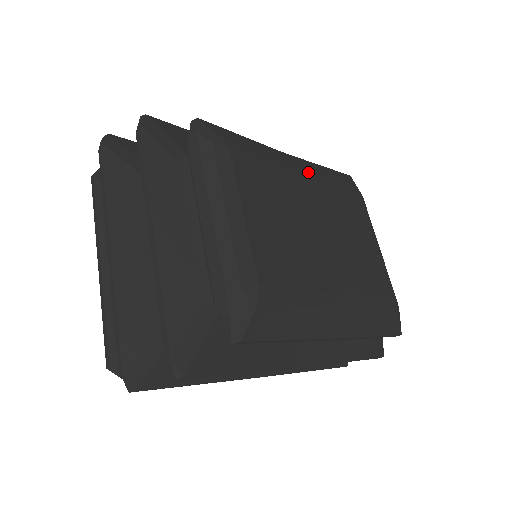
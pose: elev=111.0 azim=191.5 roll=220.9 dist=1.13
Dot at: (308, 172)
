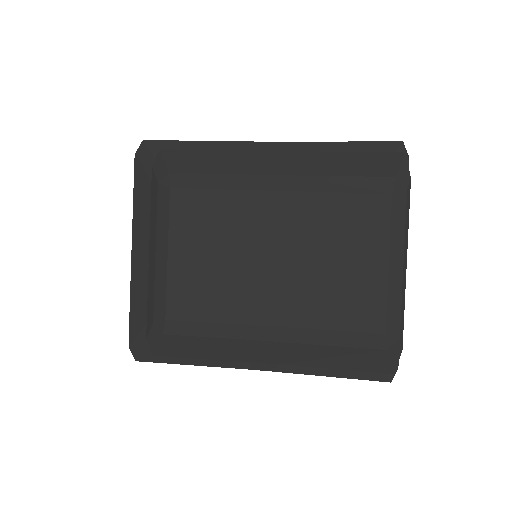
Dot at: (293, 178)
